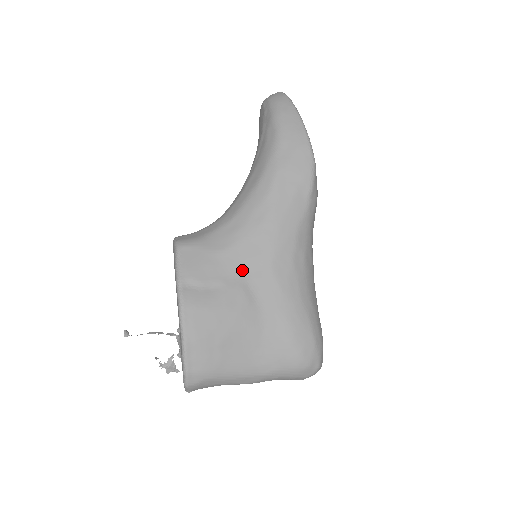
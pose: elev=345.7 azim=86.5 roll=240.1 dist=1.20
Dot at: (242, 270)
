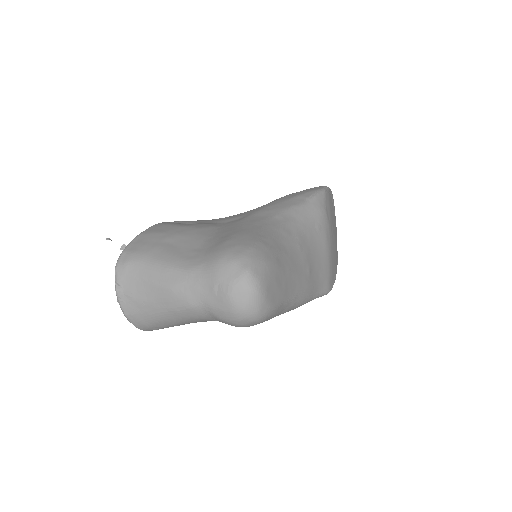
Dot at: (222, 222)
